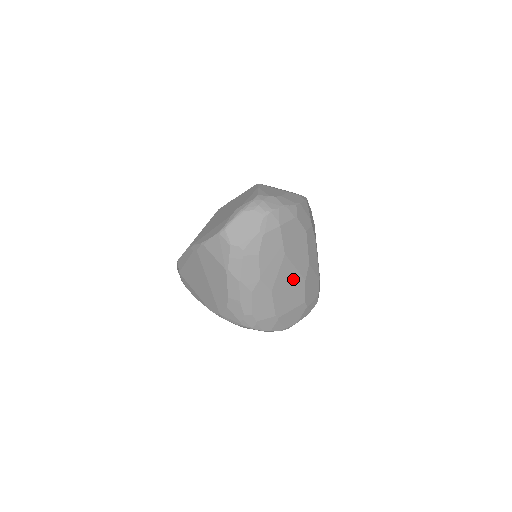
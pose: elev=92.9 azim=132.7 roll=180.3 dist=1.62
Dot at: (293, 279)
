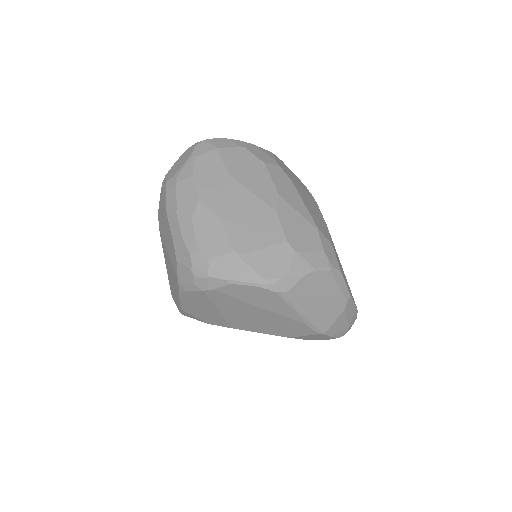
Dot at: (253, 207)
